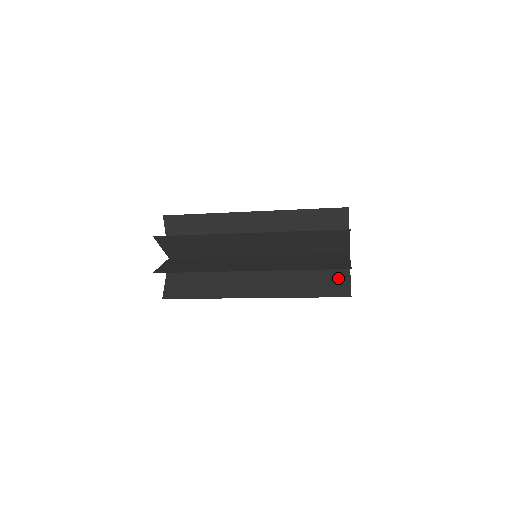
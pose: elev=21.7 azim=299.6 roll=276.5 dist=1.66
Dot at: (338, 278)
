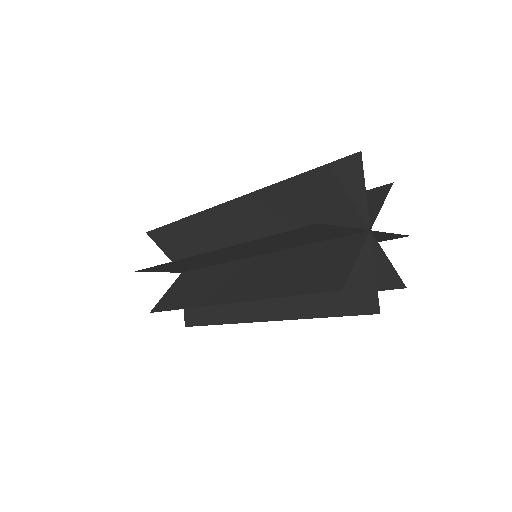
Dot at: (357, 280)
